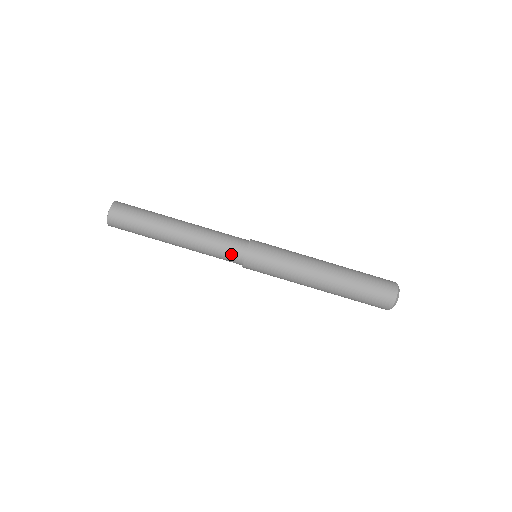
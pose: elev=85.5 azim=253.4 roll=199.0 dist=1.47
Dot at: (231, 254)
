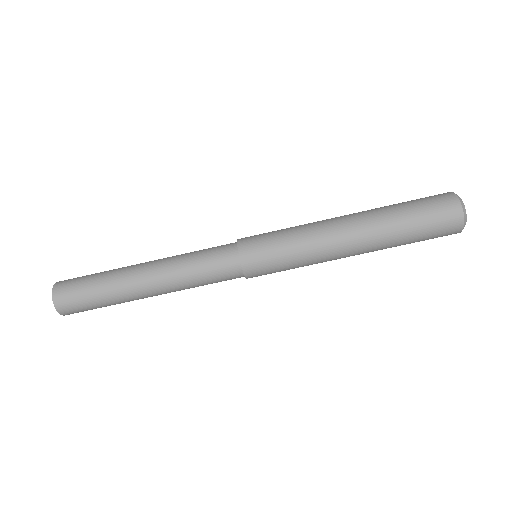
Dot at: (226, 278)
